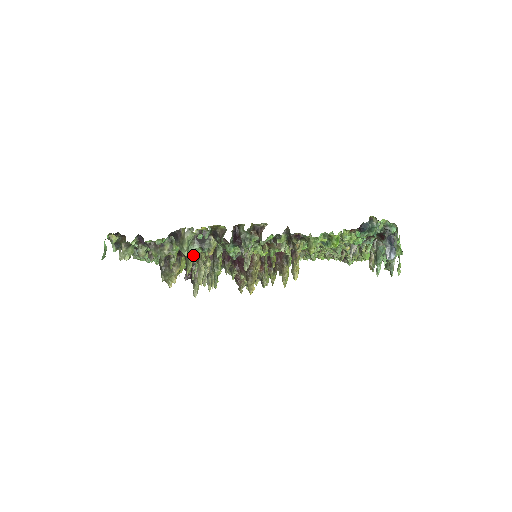
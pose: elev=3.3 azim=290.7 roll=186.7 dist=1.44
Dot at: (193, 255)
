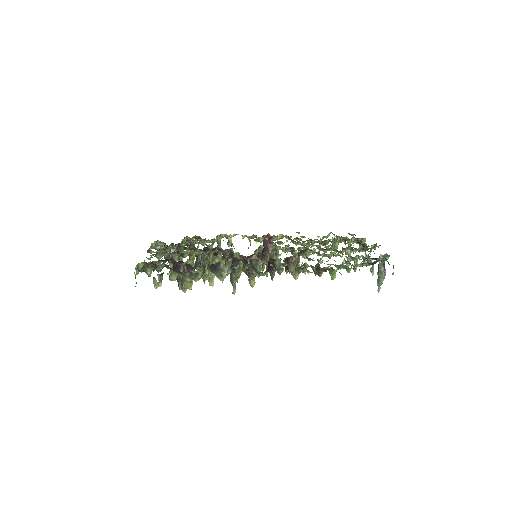
Dot at: occluded
